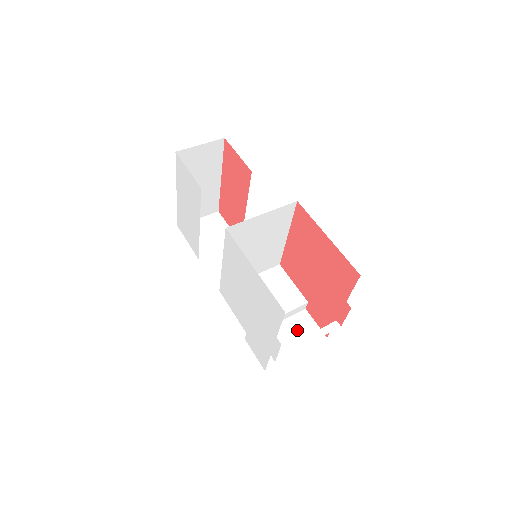
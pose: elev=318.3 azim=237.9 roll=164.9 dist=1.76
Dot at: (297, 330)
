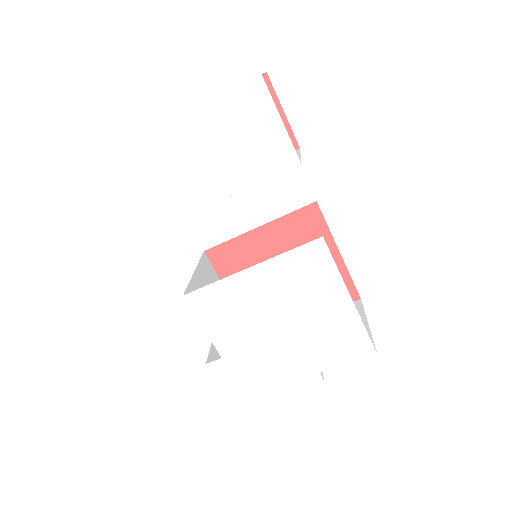
Dot at: occluded
